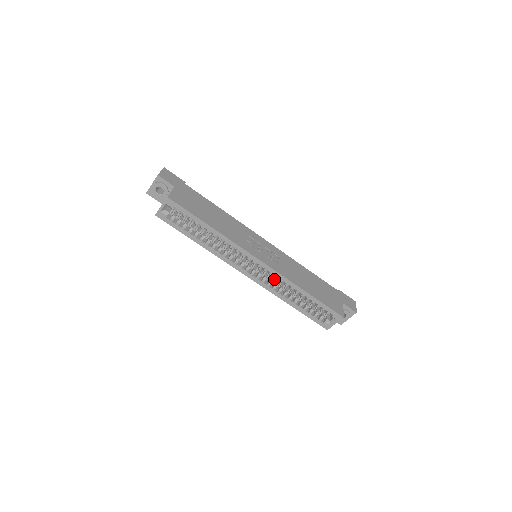
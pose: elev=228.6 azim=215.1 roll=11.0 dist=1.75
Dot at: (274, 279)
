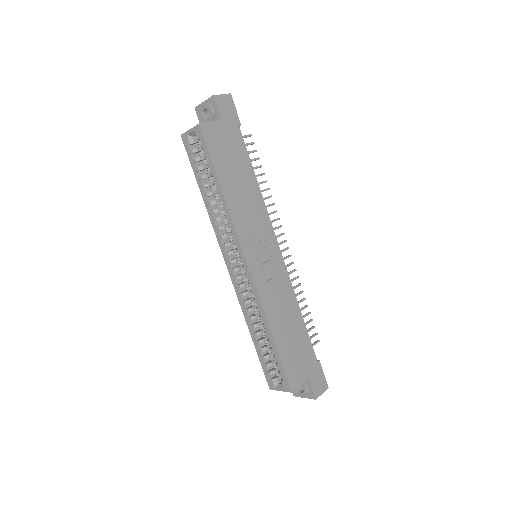
Dot at: occluded
